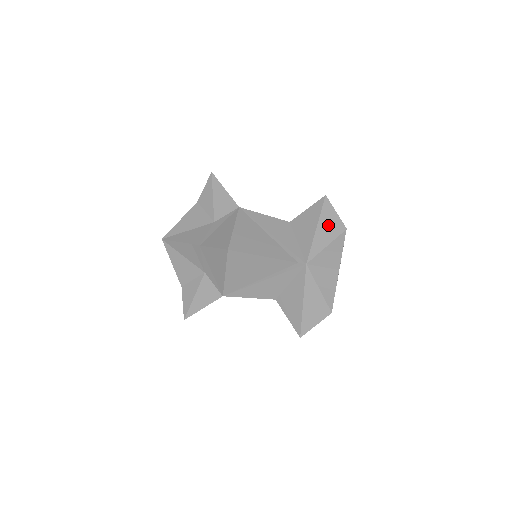
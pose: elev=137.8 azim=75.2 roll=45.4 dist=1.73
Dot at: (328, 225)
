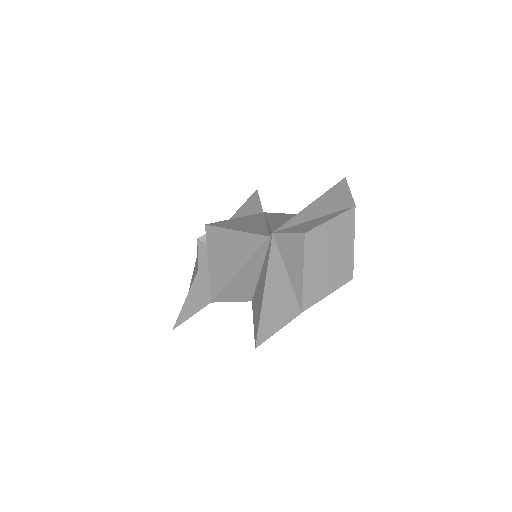
Dot at: (330, 201)
